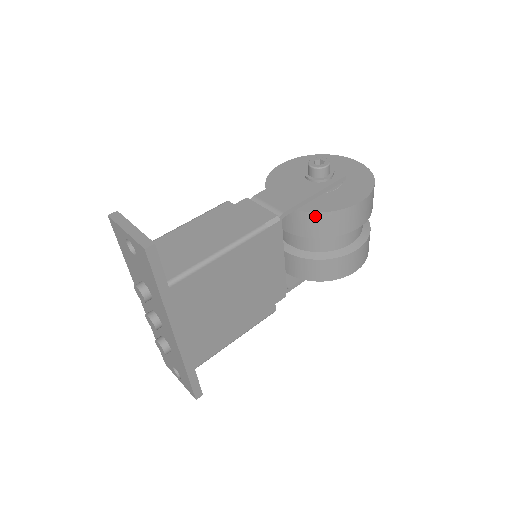
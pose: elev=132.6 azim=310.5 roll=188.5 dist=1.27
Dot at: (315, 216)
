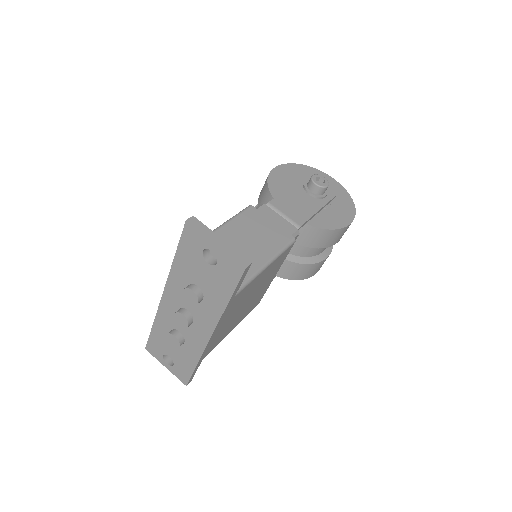
Dot at: (319, 231)
